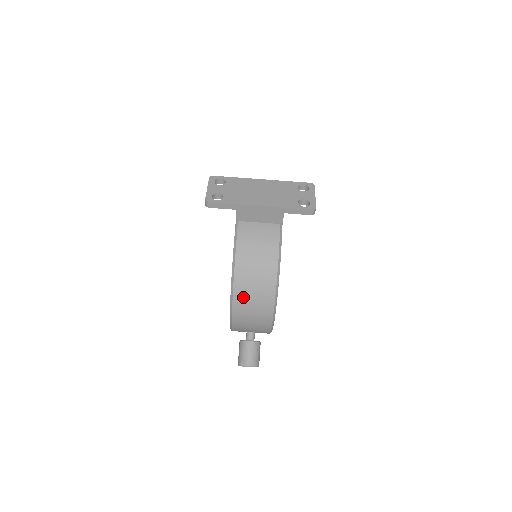
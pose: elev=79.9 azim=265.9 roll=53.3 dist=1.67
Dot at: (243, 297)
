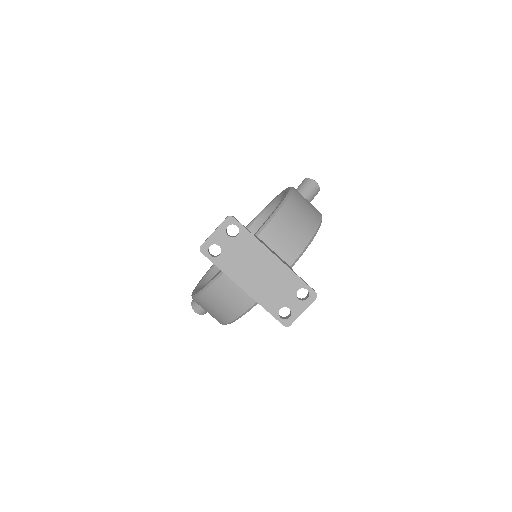
Dot at: (200, 305)
